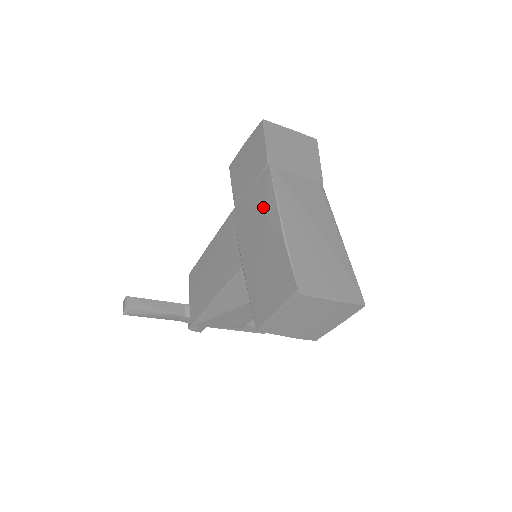
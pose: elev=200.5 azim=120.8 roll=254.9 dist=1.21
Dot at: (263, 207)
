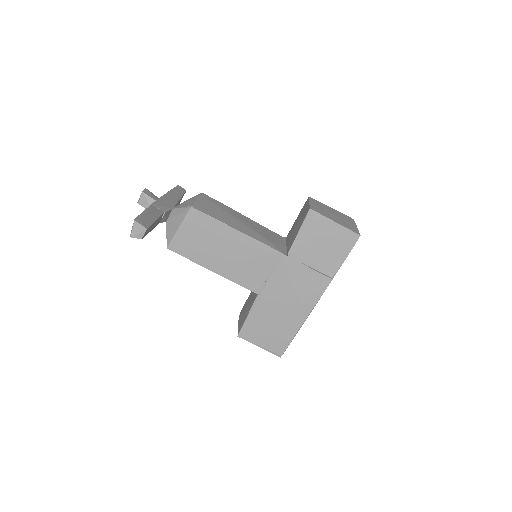
Dot at: (305, 296)
